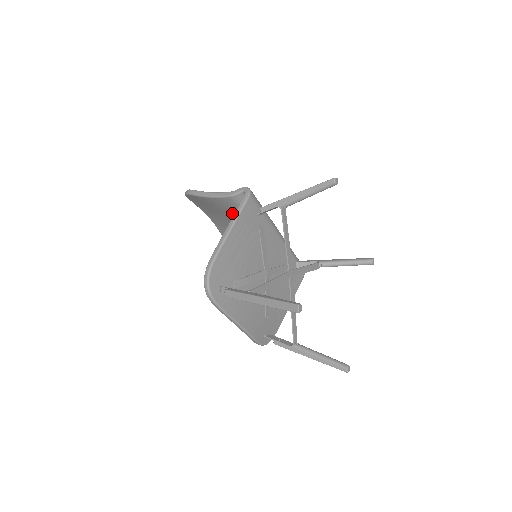
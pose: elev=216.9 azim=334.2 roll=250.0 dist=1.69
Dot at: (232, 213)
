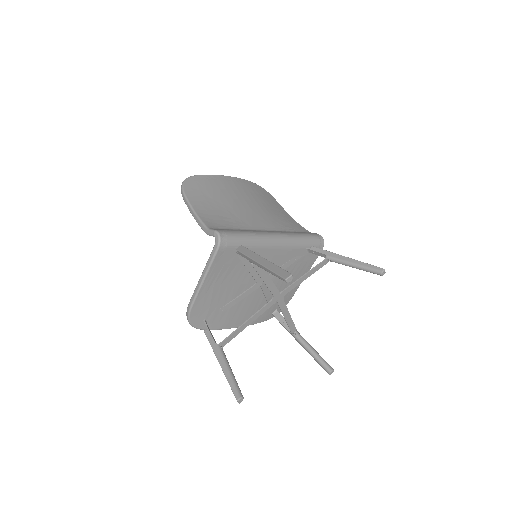
Dot at: occluded
